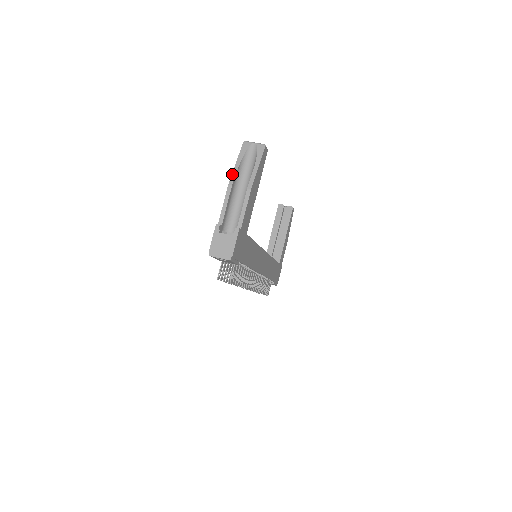
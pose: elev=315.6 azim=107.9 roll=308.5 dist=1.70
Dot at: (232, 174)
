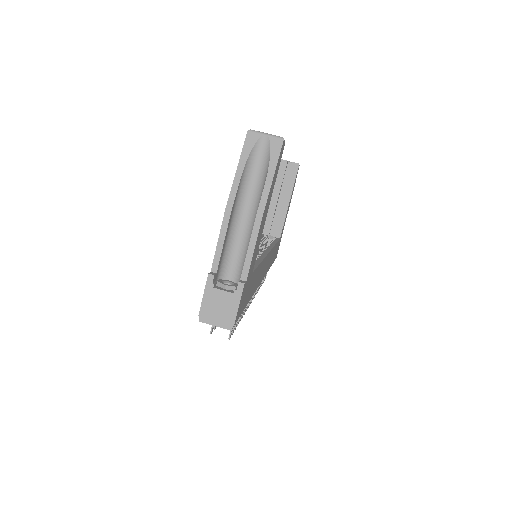
Dot at: (231, 190)
